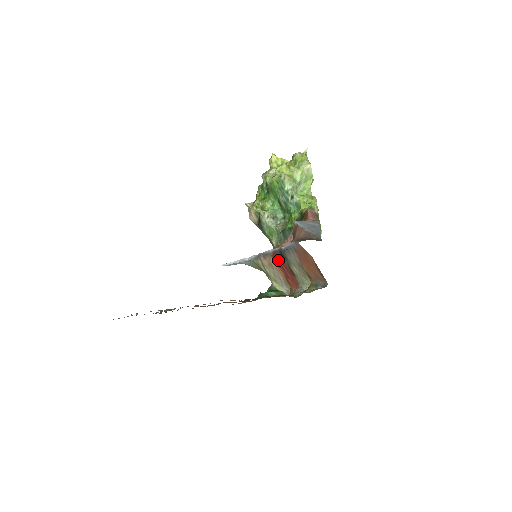
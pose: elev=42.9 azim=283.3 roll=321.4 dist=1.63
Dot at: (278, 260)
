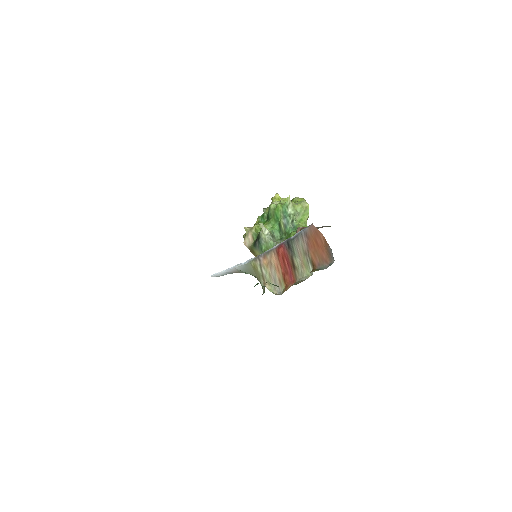
Dot at: (282, 253)
